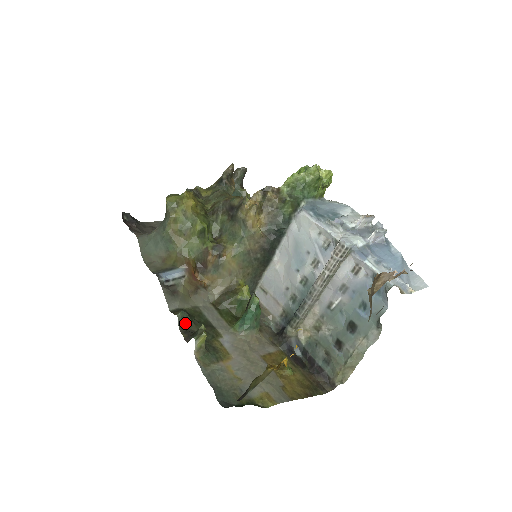
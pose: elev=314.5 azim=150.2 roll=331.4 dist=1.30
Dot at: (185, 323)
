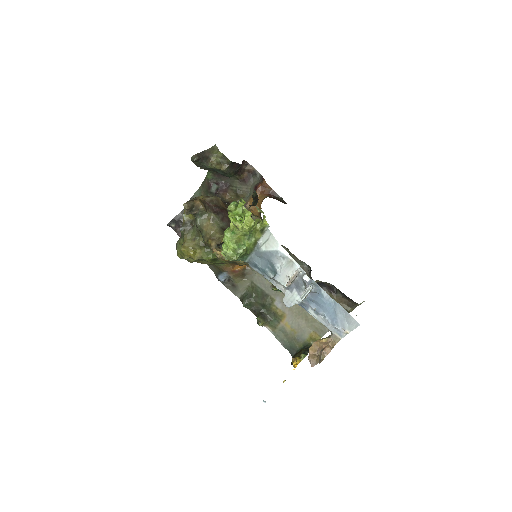
Dot at: (251, 306)
